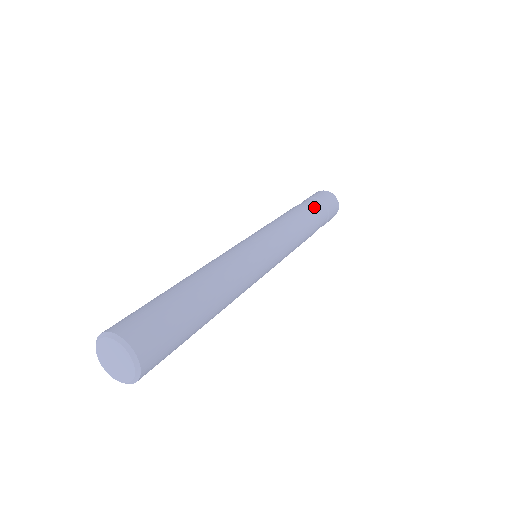
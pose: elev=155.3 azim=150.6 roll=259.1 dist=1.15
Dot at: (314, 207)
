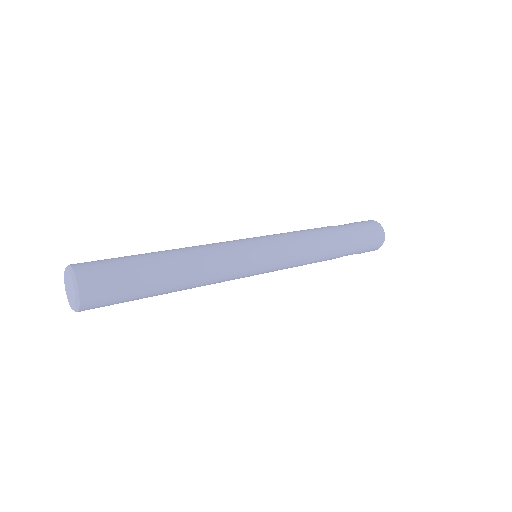
Dot at: occluded
